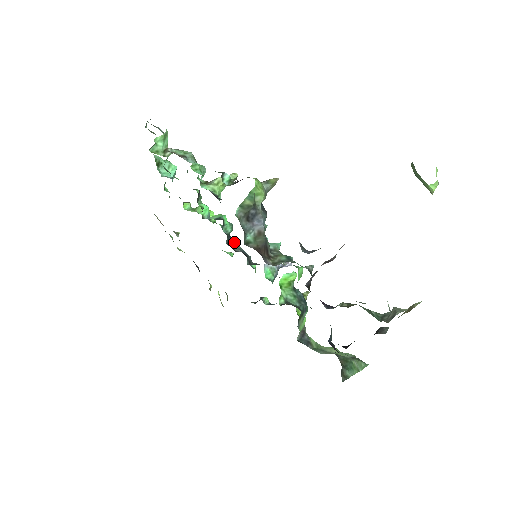
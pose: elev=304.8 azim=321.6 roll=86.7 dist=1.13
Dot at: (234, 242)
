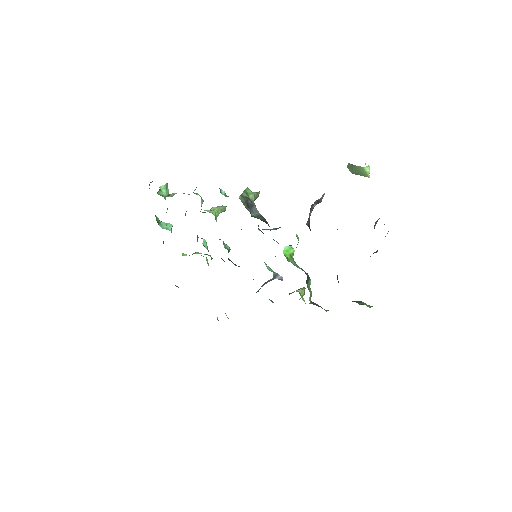
Dot at: (233, 263)
